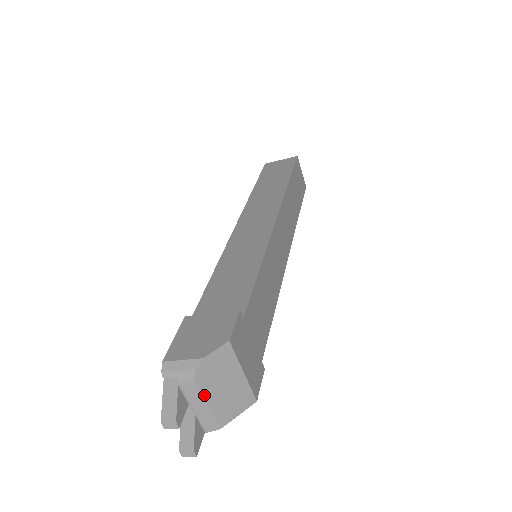
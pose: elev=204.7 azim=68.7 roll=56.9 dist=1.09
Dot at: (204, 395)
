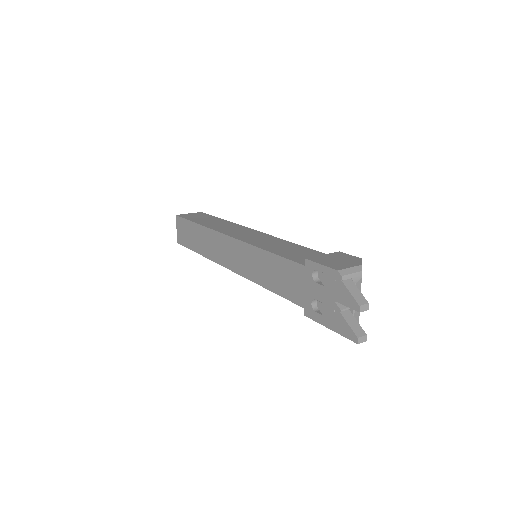
Dot at: occluded
